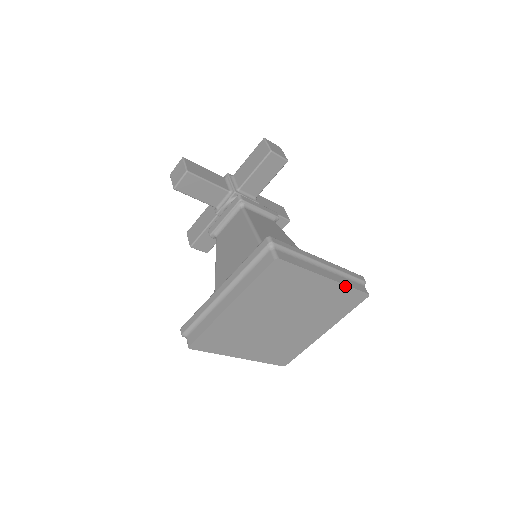
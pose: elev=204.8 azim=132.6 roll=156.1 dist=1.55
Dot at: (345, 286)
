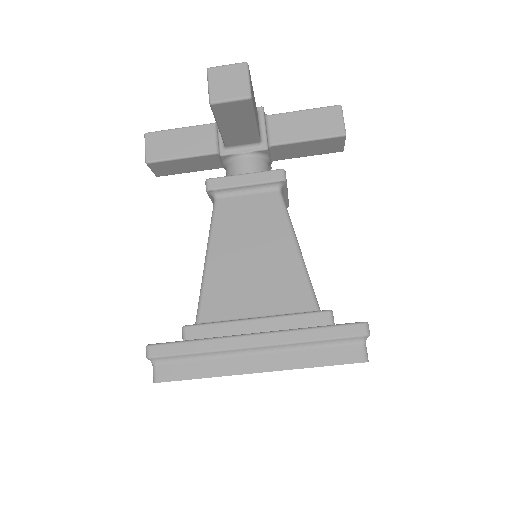
Dot at: occluded
